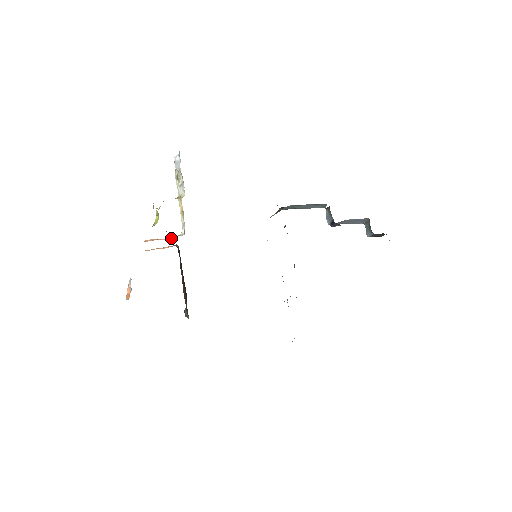
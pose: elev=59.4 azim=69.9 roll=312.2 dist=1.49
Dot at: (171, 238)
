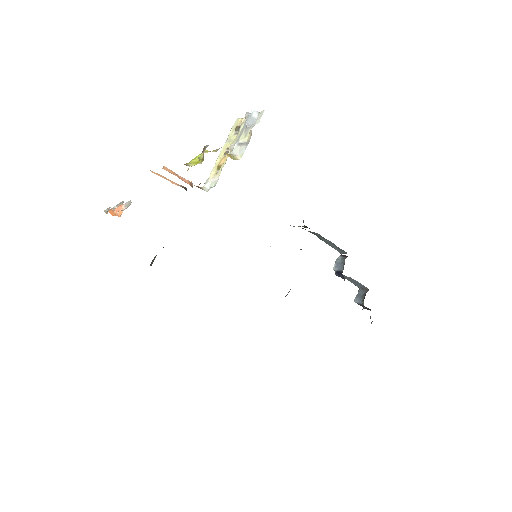
Dot at: (189, 181)
